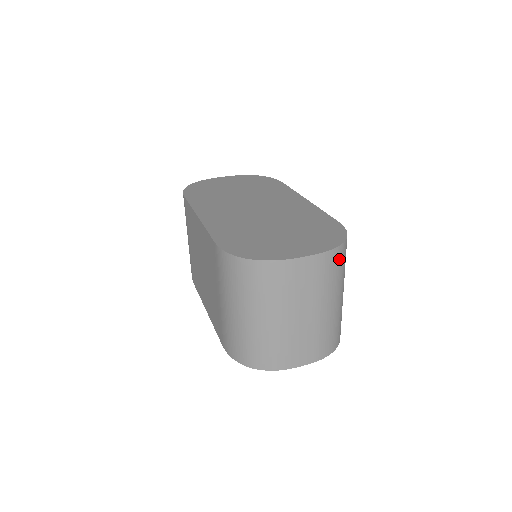
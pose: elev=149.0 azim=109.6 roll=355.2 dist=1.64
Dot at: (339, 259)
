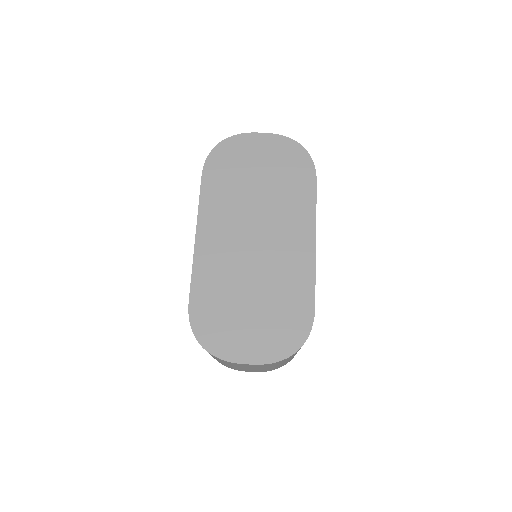
Dot at: occluded
